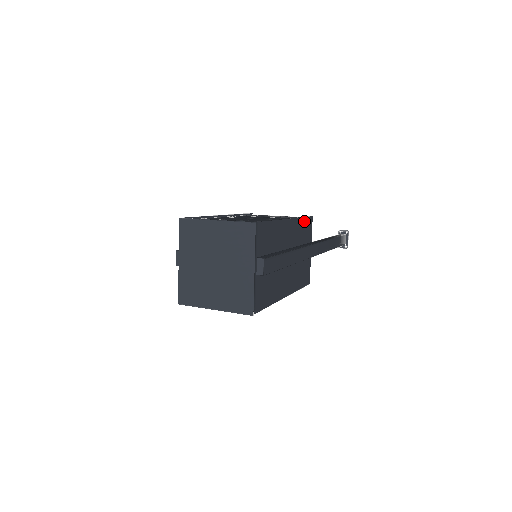
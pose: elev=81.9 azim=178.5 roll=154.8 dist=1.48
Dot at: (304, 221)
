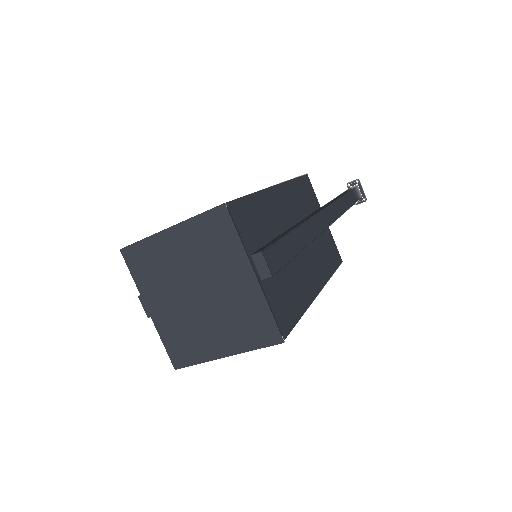
Dot at: (298, 183)
